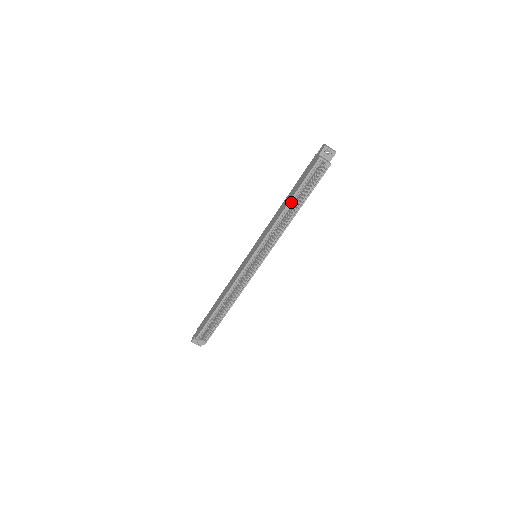
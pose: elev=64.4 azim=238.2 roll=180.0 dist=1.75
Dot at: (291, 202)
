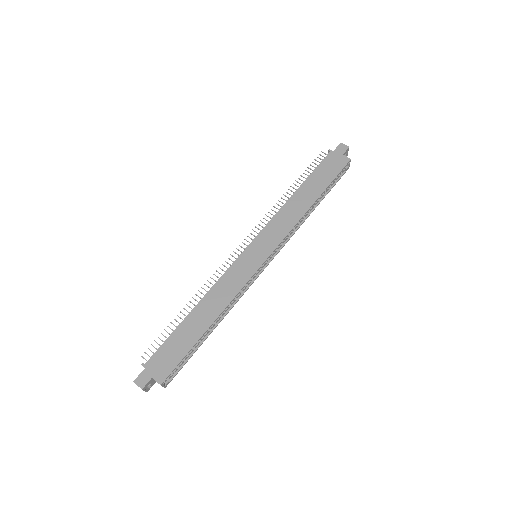
Dot at: (316, 199)
